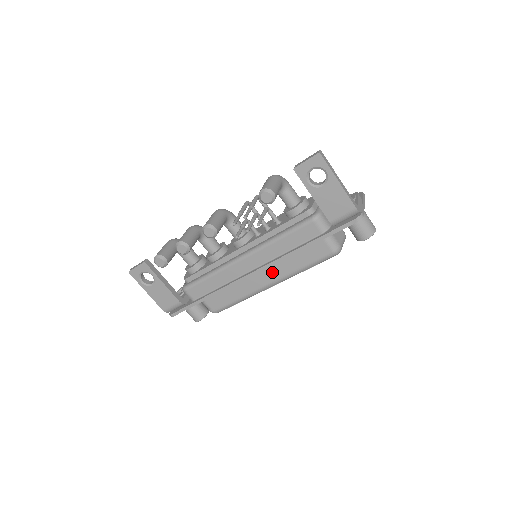
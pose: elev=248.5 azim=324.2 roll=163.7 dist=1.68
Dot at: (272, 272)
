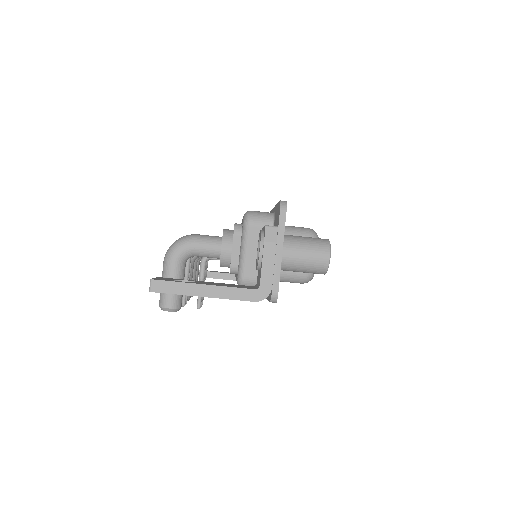
Dot at: occluded
